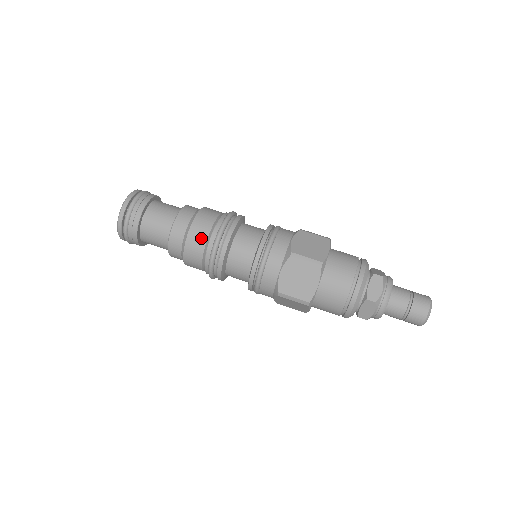
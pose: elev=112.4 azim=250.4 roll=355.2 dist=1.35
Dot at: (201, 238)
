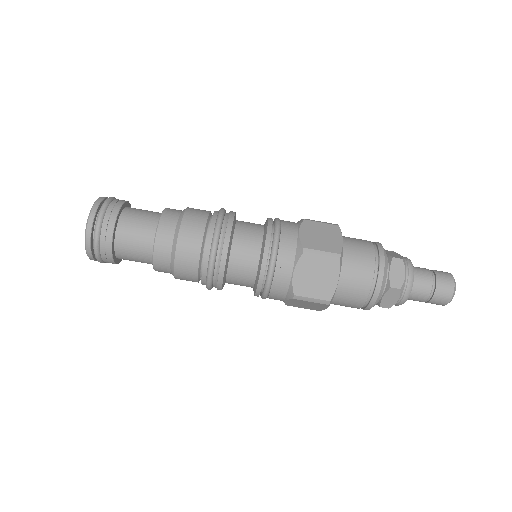
Dot at: (190, 278)
